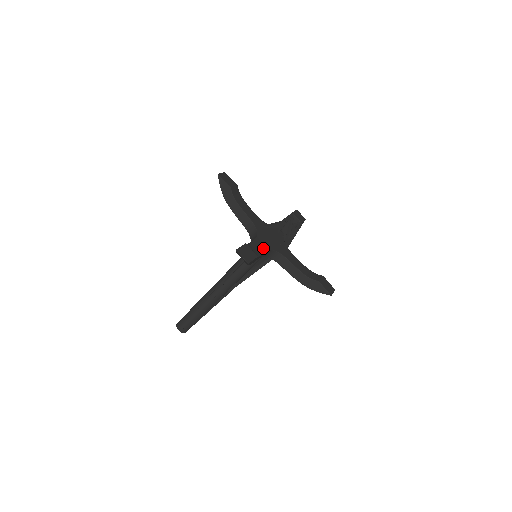
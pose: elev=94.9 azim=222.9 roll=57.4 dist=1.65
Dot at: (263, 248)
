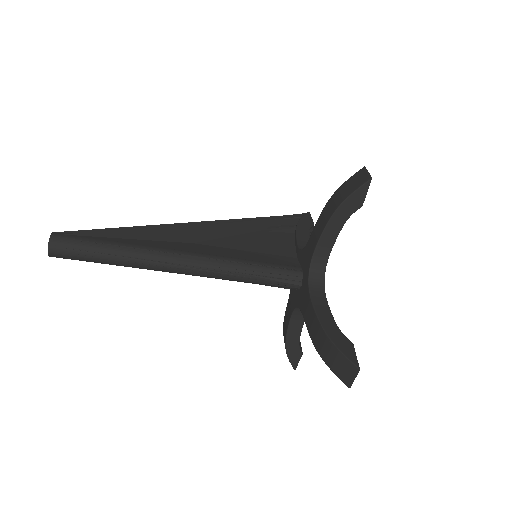
Dot at: occluded
